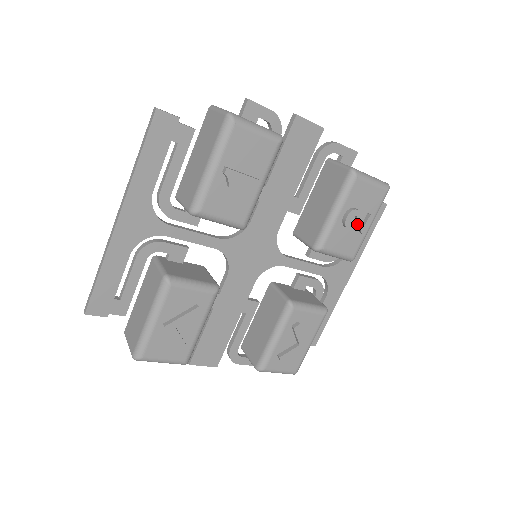
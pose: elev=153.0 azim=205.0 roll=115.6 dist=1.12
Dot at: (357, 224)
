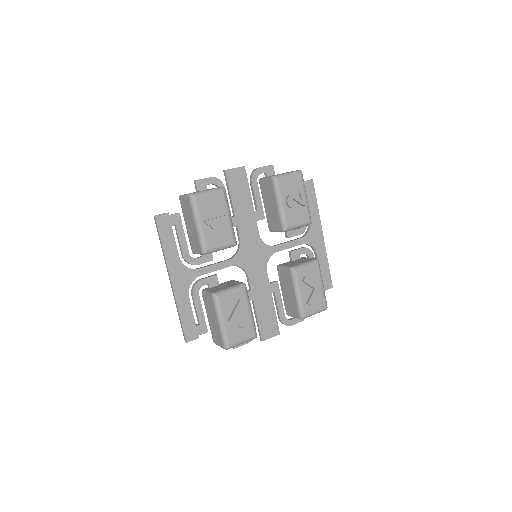
Dot at: (297, 202)
